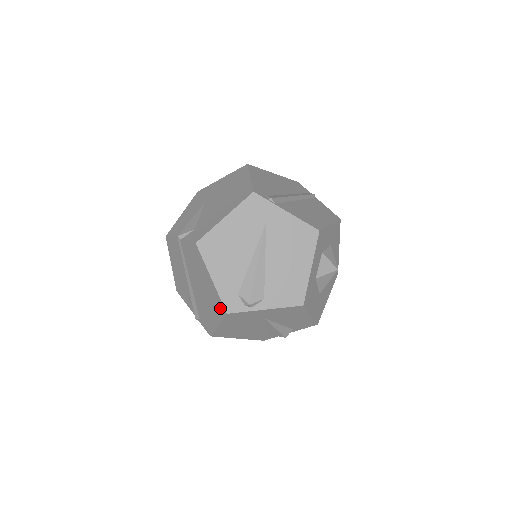
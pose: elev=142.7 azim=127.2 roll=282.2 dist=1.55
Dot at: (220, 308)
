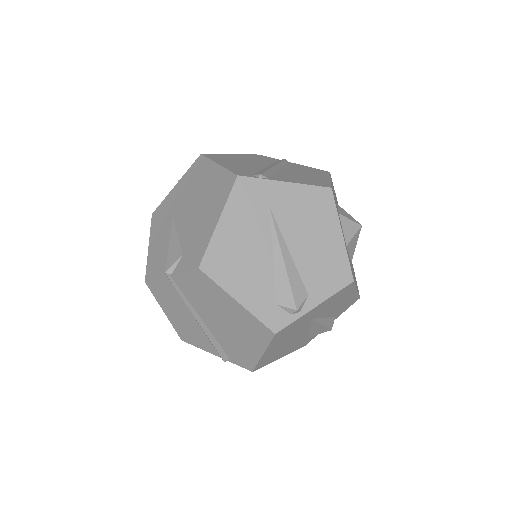
Dot at: (262, 332)
